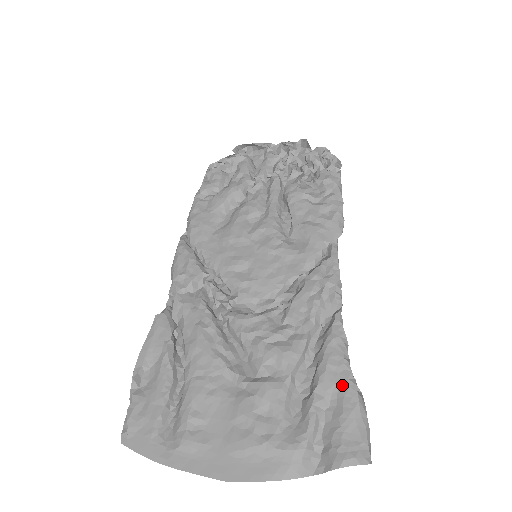
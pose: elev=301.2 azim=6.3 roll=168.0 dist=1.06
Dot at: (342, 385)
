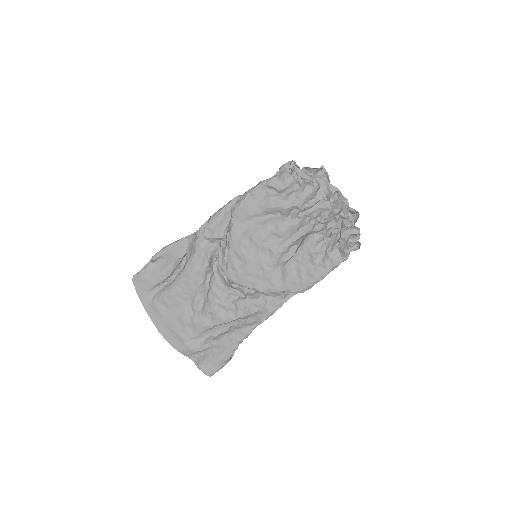
Dot at: (227, 349)
